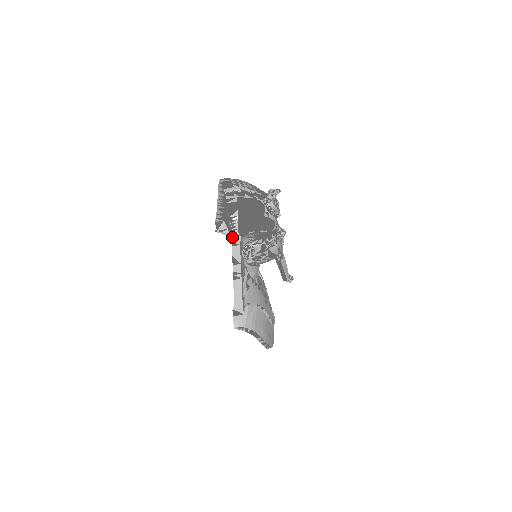
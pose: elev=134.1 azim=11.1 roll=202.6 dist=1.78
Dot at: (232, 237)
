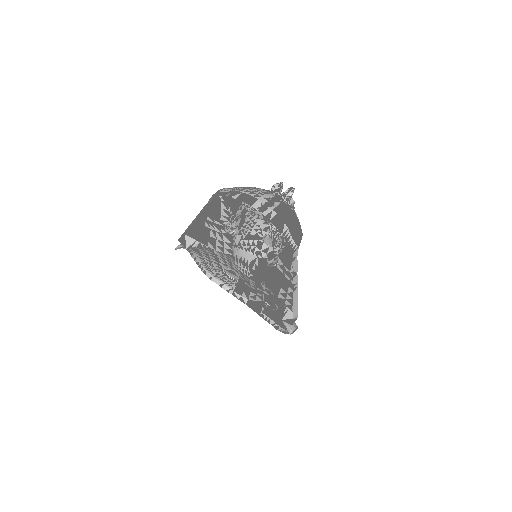
Dot at: (293, 253)
